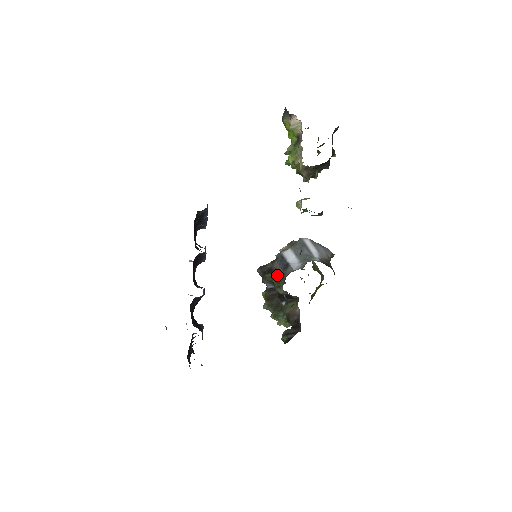
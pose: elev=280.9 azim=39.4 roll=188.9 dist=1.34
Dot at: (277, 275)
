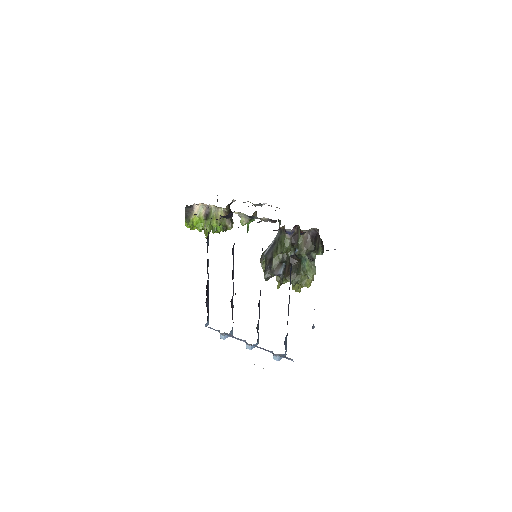
Dot at: (276, 247)
